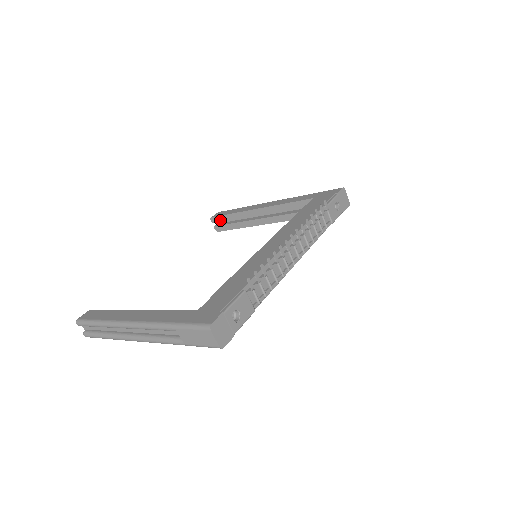
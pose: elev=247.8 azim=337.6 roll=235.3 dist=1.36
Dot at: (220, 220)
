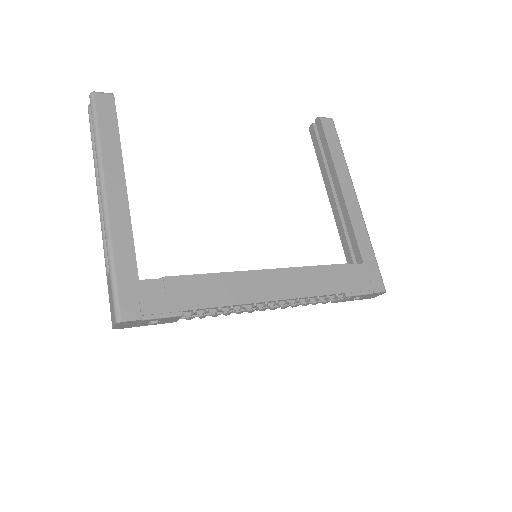
Dot at: (320, 132)
